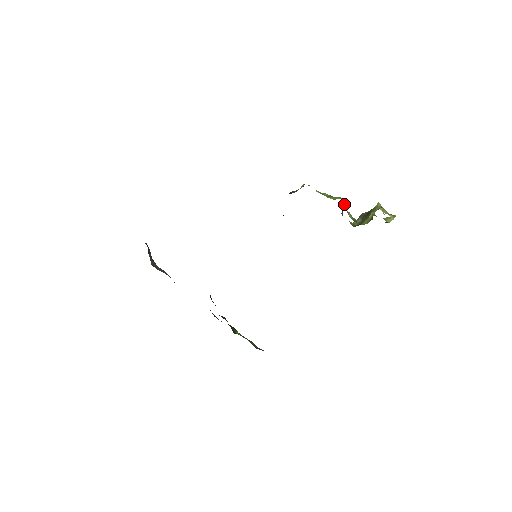
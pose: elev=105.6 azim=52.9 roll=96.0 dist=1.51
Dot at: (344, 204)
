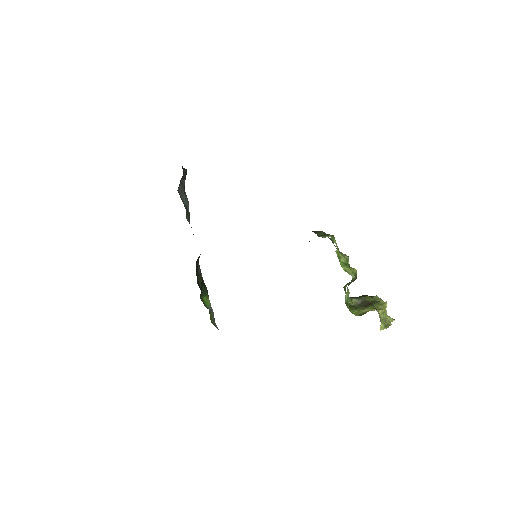
Dot at: (350, 282)
